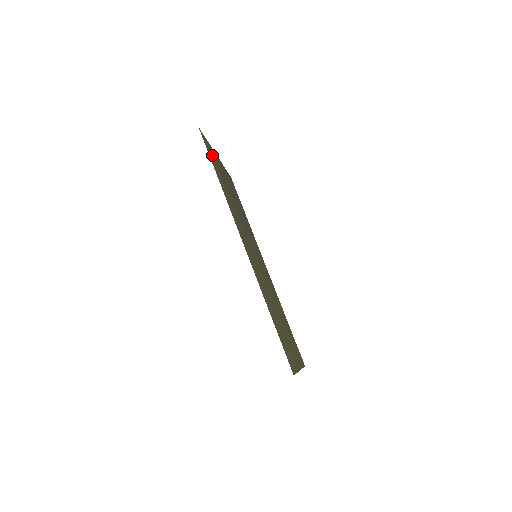
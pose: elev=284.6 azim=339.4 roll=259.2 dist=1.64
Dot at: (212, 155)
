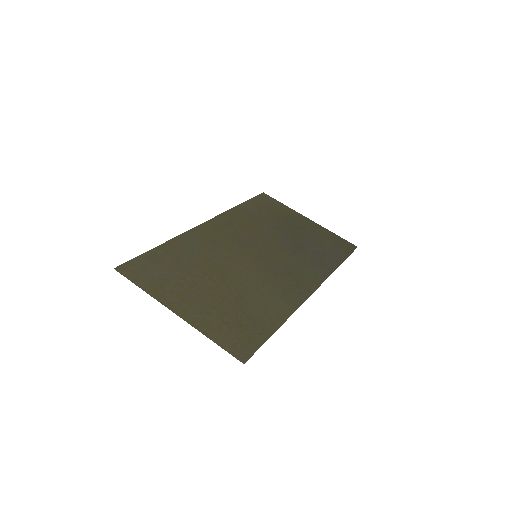
Dot at: (272, 206)
